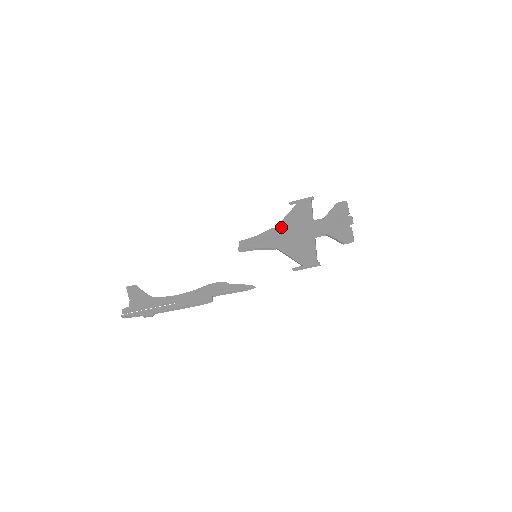
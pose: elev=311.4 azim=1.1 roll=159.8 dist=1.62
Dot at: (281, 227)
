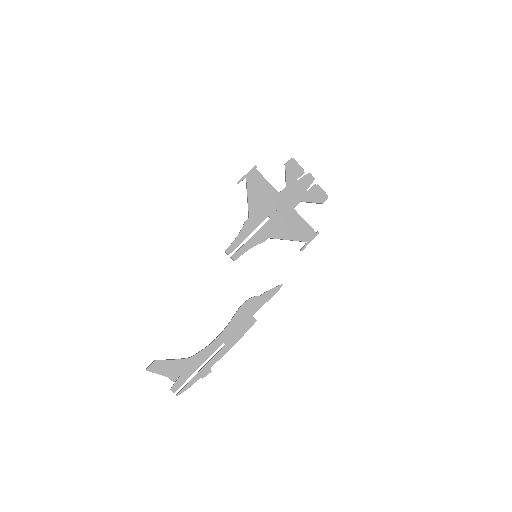
Dot at: (255, 215)
